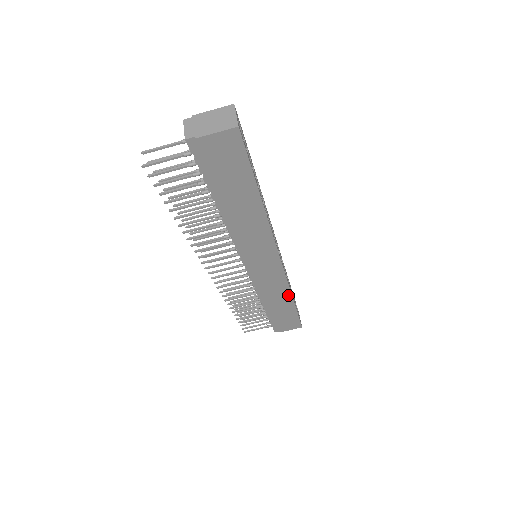
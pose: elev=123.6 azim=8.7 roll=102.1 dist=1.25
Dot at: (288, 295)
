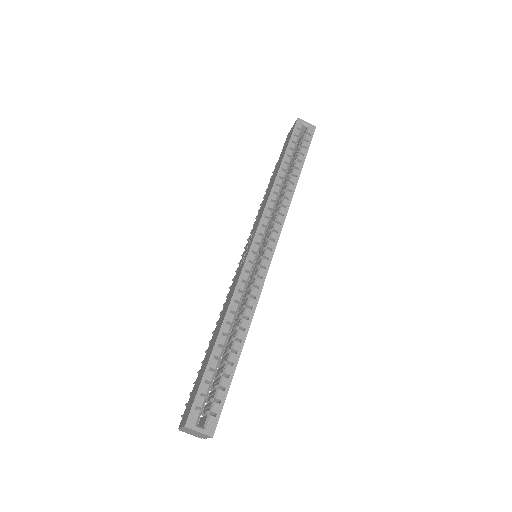
Dot at: (293, 193)
